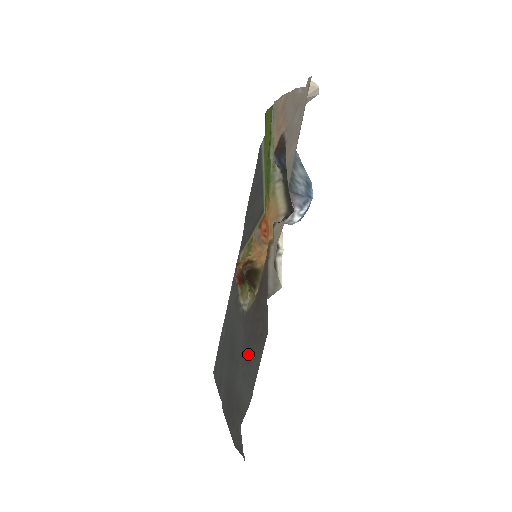
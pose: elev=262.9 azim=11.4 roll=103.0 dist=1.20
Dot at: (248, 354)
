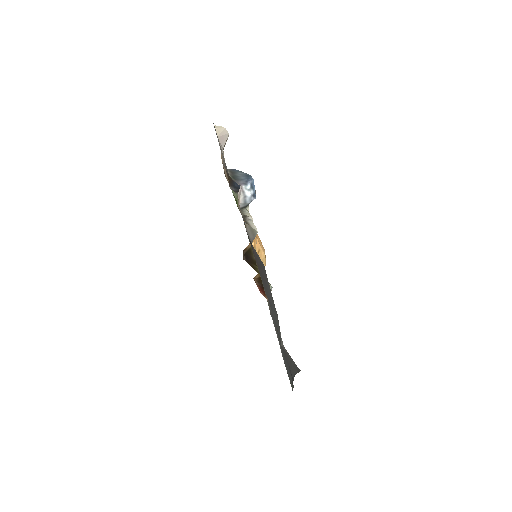
Dot at: (268, 300)
